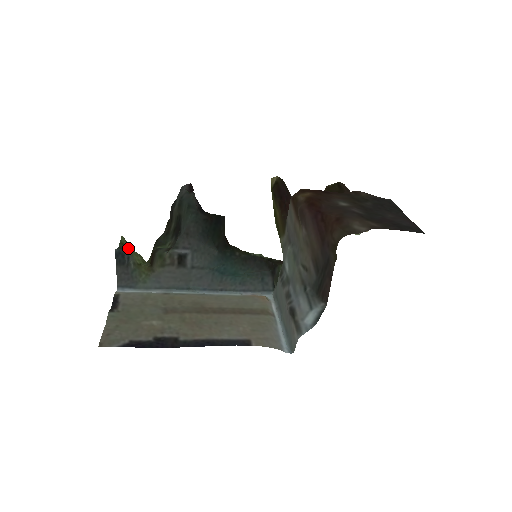
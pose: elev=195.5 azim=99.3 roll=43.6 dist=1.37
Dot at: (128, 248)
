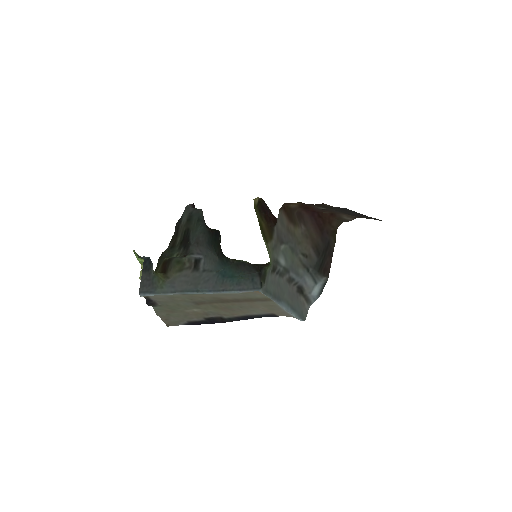
Dot at: occluded
